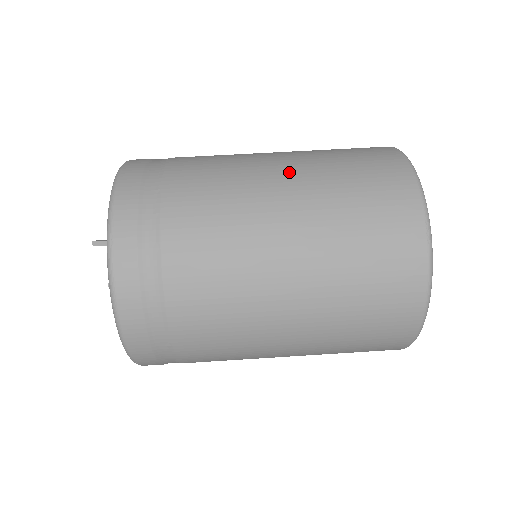
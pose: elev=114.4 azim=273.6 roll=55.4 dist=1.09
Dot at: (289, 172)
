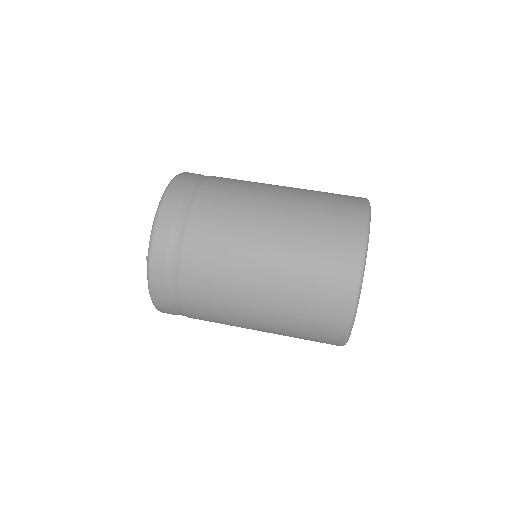
Dot at: occluded
